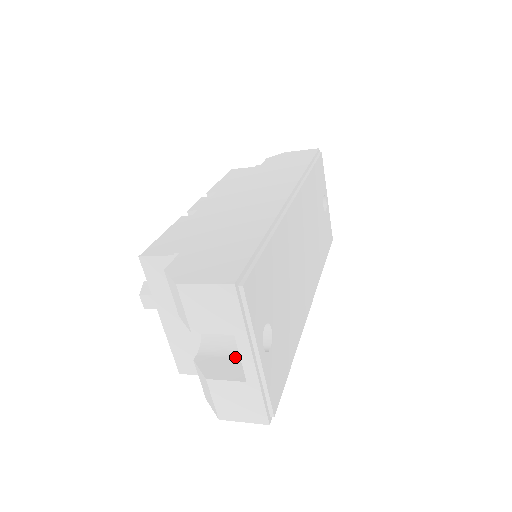
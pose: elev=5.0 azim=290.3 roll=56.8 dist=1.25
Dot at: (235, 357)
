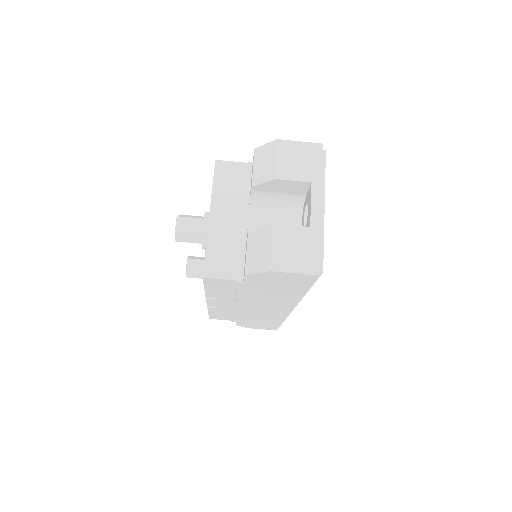
Dot at: occluded
